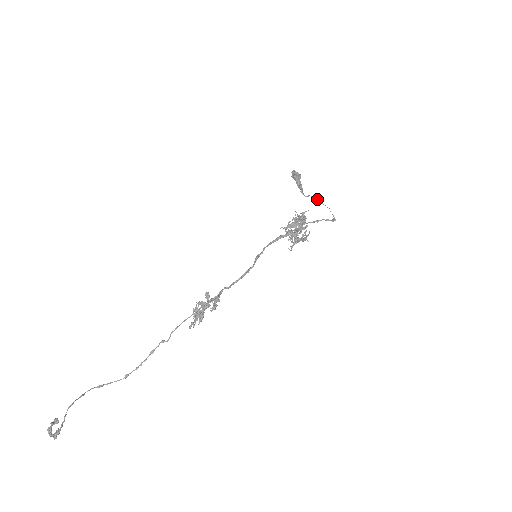
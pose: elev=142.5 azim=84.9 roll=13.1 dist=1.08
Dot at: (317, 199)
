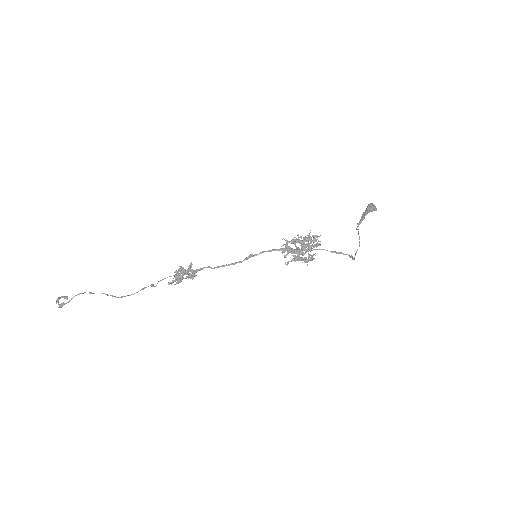
Dot at: (358, 234)
